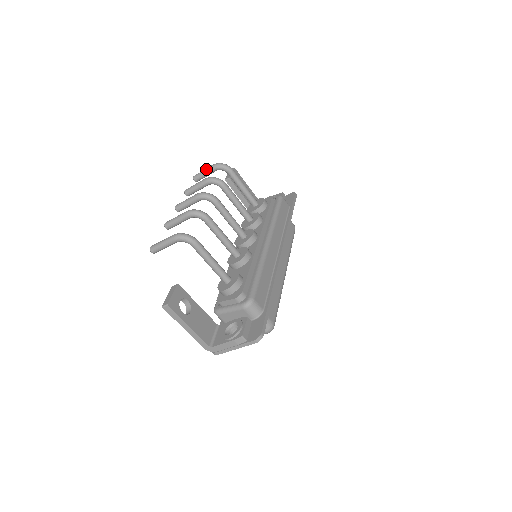
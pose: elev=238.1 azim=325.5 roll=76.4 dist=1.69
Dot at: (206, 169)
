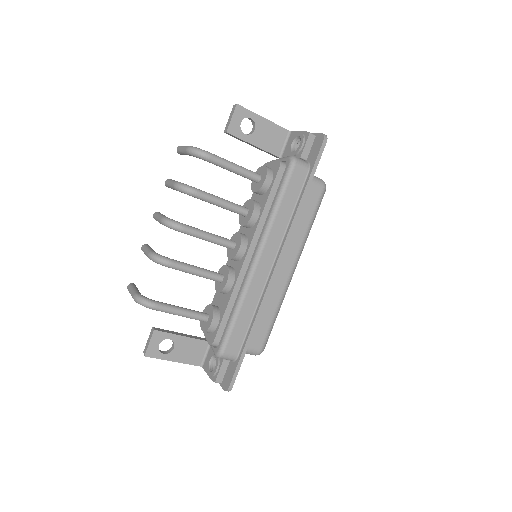
Dot at: (182, 150)
